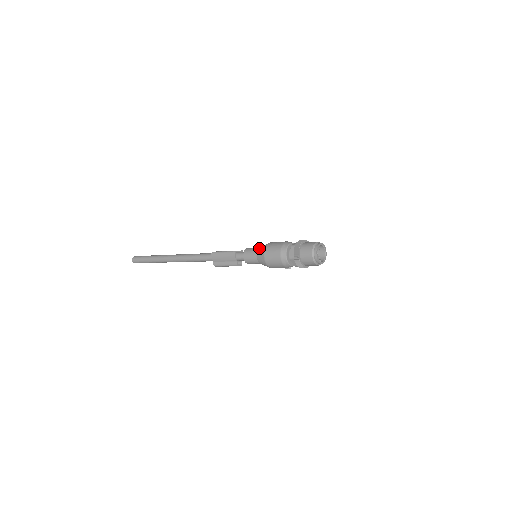
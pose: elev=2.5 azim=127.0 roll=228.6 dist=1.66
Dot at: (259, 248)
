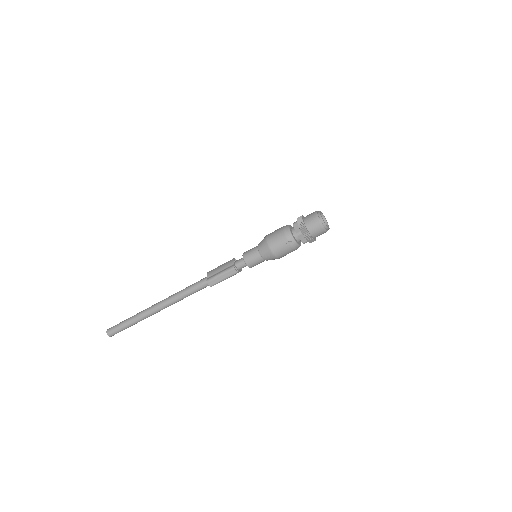
Dot at: occluded
